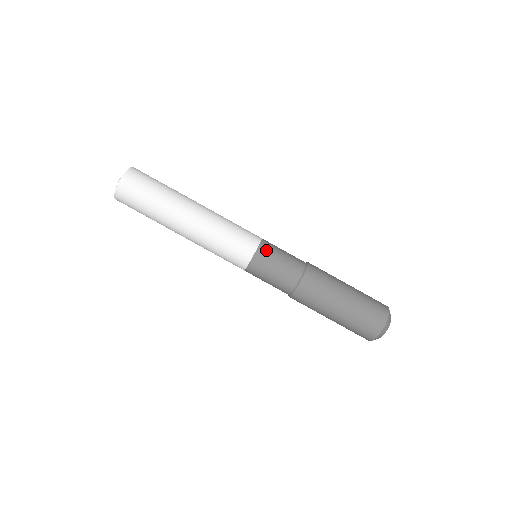
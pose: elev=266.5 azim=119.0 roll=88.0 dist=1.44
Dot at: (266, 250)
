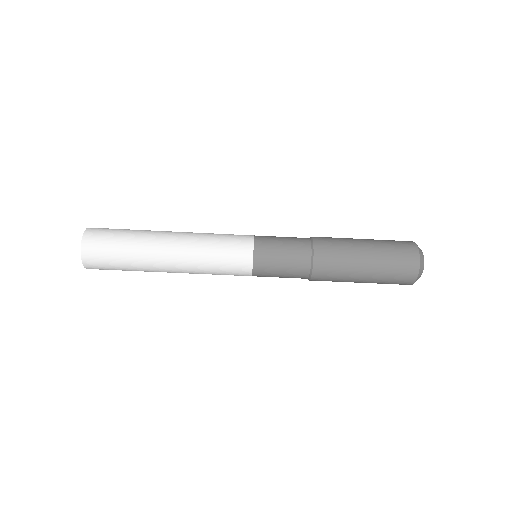
Dot at: (263, 258)
